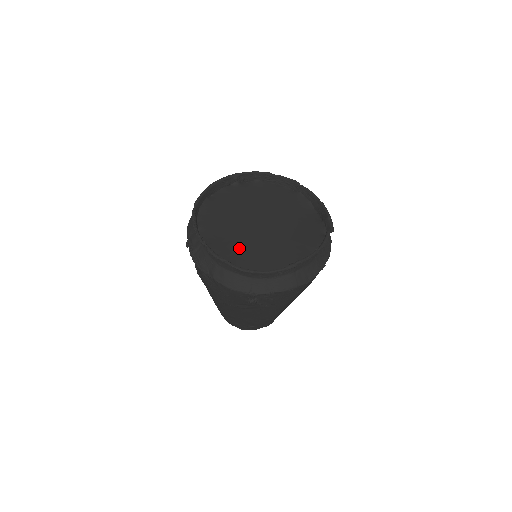
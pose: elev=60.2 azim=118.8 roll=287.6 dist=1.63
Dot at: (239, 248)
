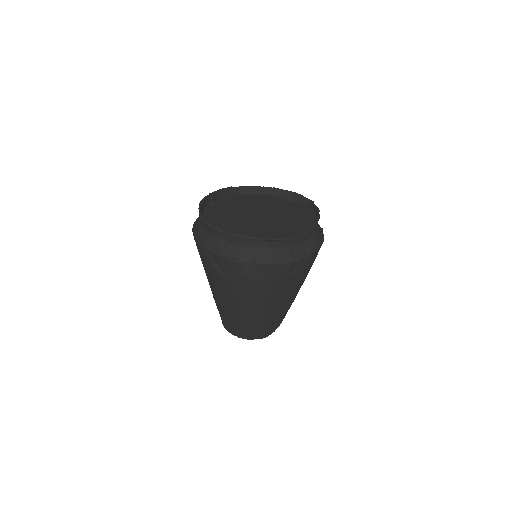
Dot at: (265, 232)
